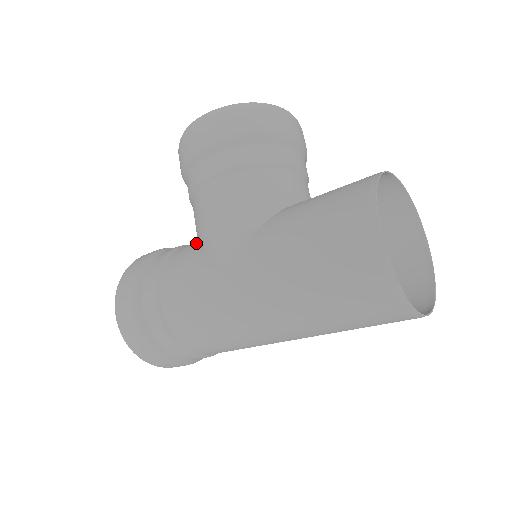
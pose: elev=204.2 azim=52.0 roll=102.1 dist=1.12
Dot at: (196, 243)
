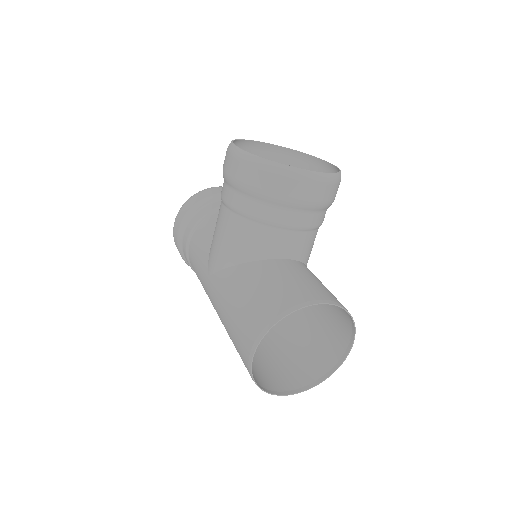
Dot at: occluded
